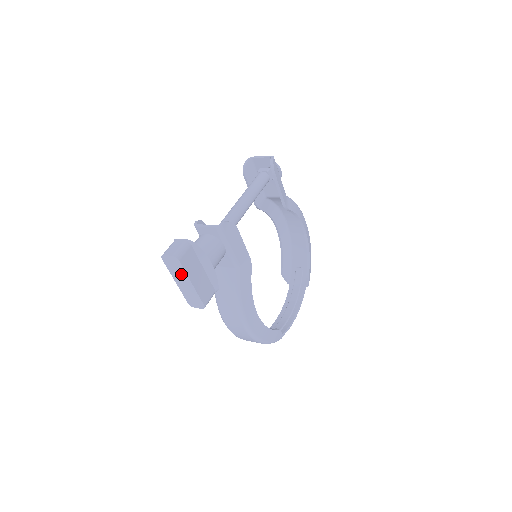
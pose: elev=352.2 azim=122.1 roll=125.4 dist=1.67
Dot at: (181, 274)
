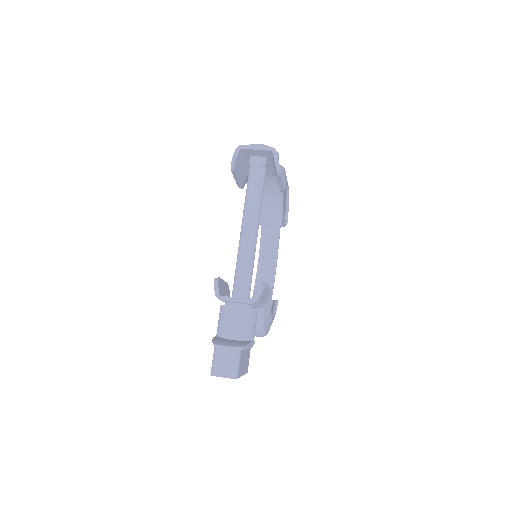
Dot at: occluded
